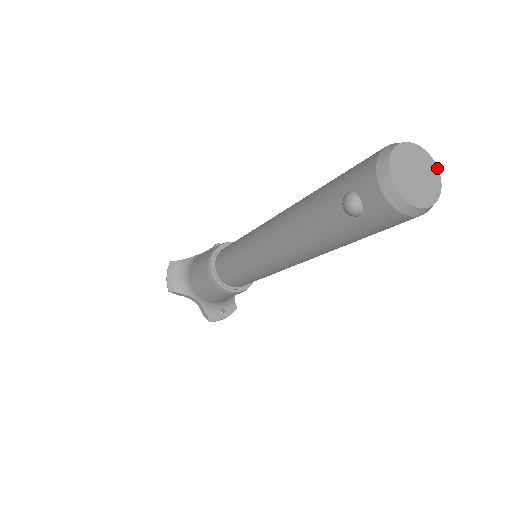
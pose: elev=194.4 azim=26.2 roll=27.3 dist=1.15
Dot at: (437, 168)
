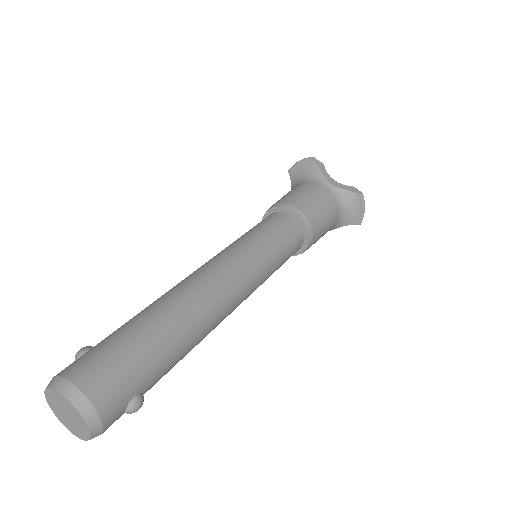
Dot at: (89, 438)
